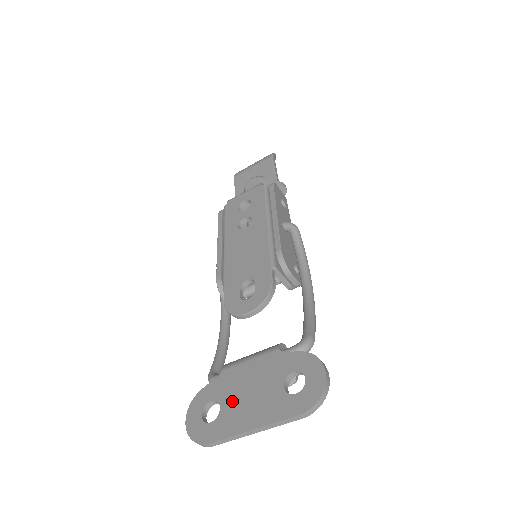
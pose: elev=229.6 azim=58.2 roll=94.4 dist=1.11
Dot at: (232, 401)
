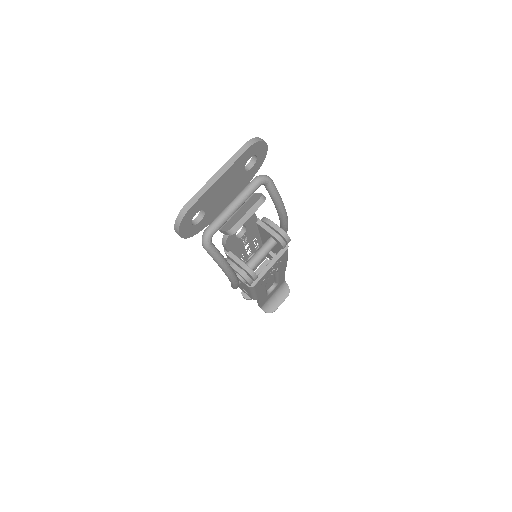
Dot at: occluded
